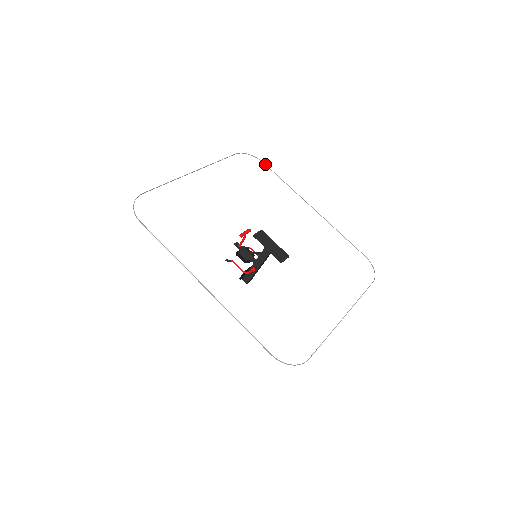
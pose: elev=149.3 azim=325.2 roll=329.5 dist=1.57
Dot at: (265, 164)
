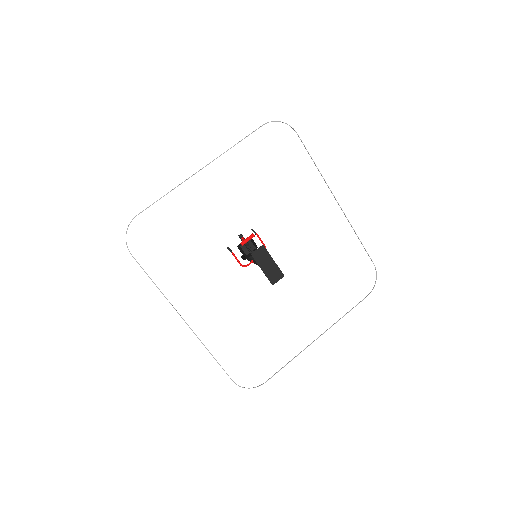
Dot at: (299, 137)
